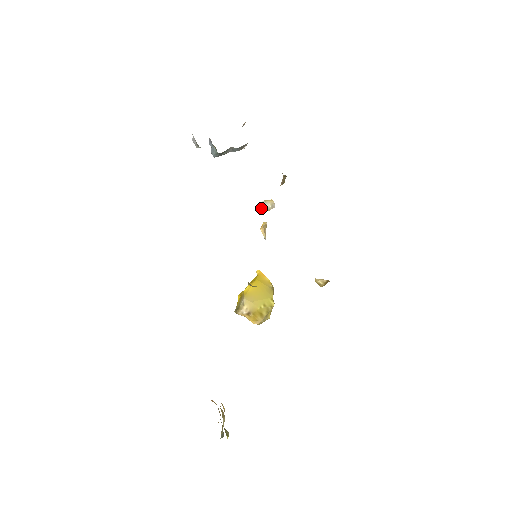
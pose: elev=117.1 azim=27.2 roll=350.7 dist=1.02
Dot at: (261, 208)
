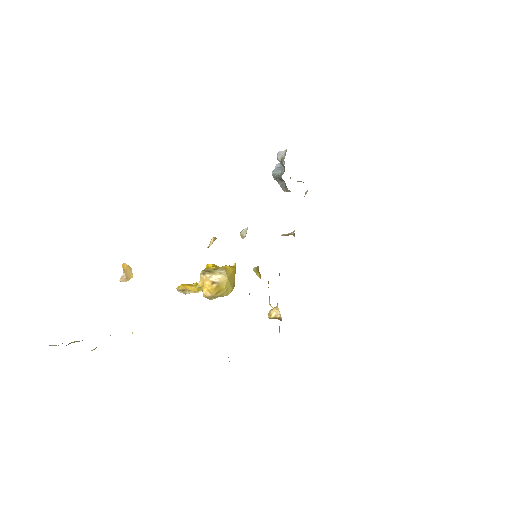
Dot at: (243, 230)
